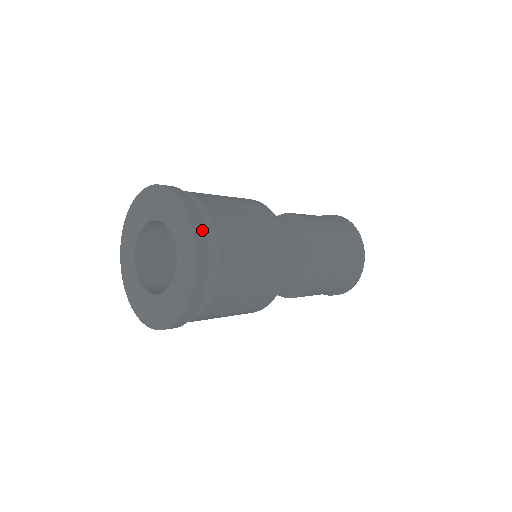
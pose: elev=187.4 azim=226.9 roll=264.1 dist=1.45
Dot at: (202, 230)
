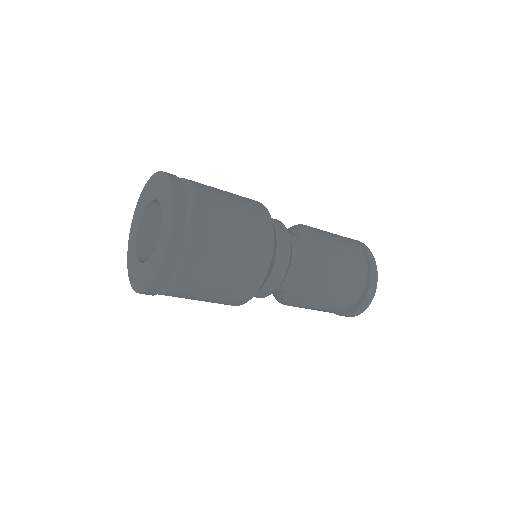
Dot at: (181, 188)
